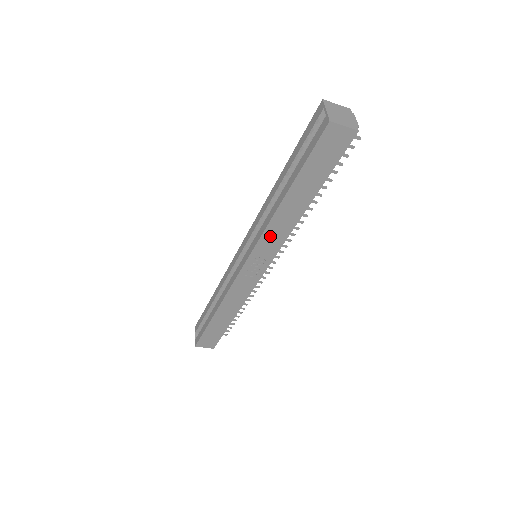
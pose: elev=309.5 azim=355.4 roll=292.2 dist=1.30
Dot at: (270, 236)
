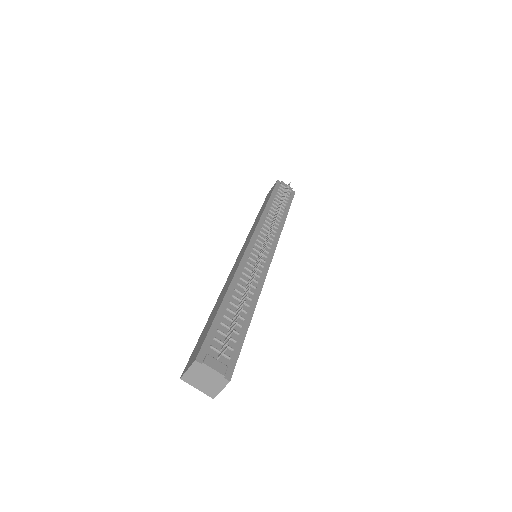
Dot at: occluded
